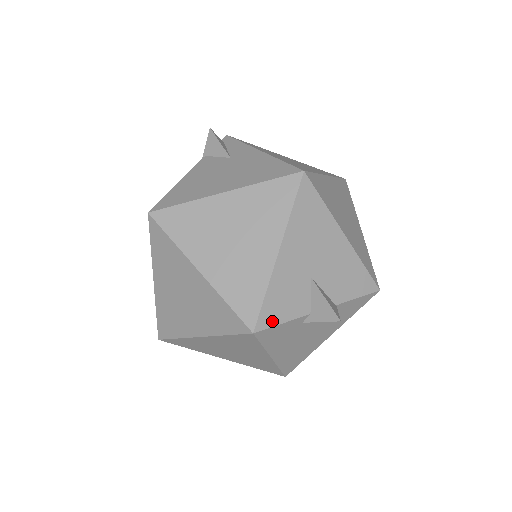
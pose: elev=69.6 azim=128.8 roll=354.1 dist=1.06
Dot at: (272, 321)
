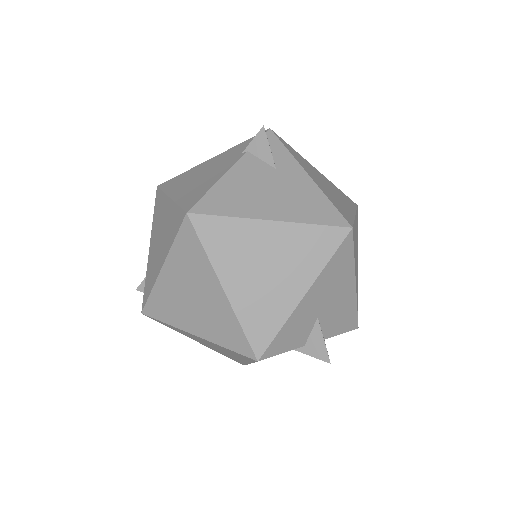
Dot at: (275, 352)
